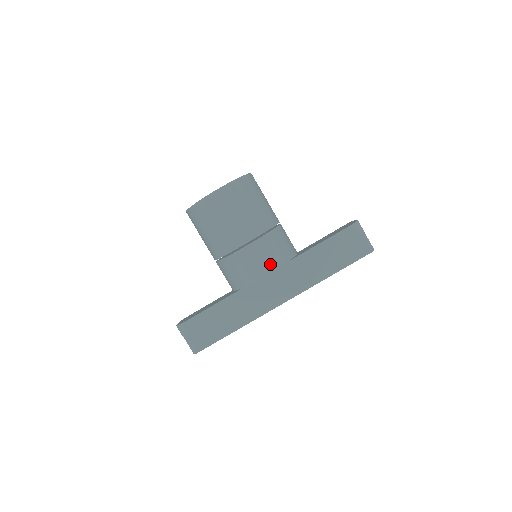
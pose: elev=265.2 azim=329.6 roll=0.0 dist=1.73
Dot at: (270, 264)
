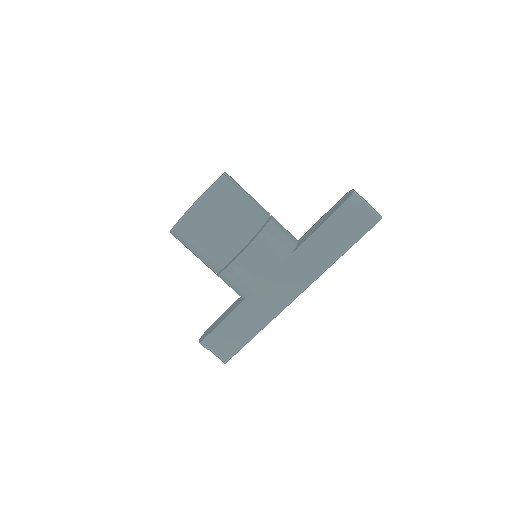
Dot at: (267, 270)
